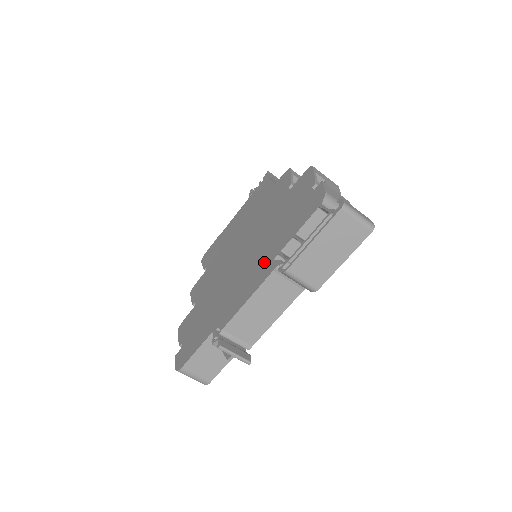
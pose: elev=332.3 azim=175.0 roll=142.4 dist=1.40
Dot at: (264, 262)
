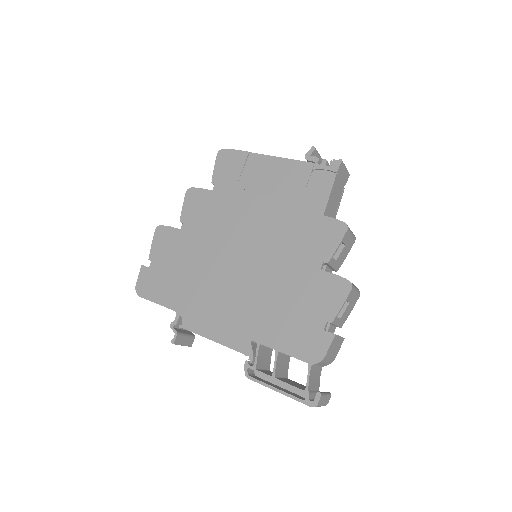
Dot at: (245, 325)
